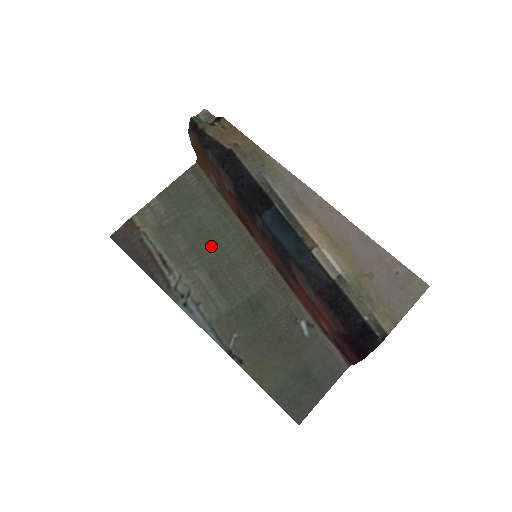
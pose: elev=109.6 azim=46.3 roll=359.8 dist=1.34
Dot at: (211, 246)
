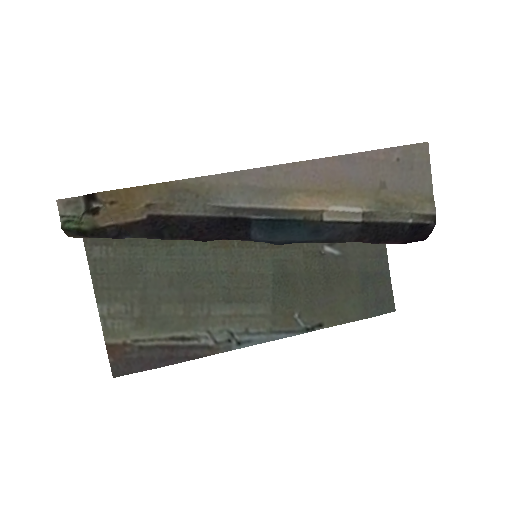
Dot at: (197, 282)
